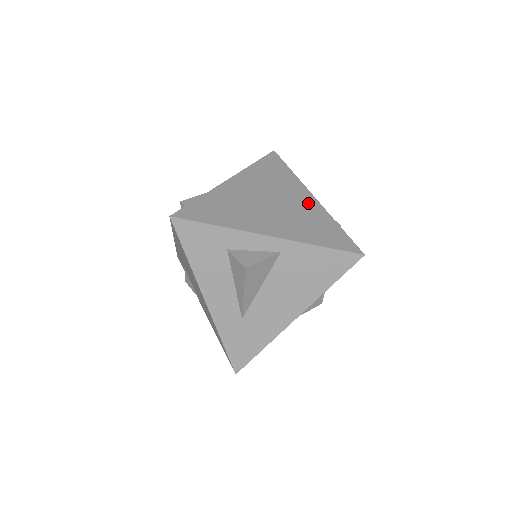
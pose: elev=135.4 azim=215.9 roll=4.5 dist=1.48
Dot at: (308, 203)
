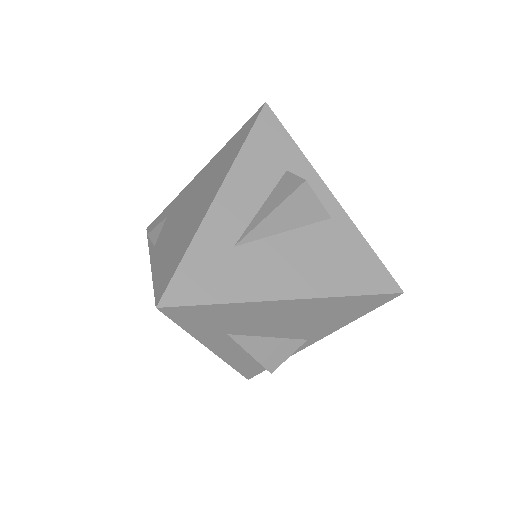
Dot at: occluded
